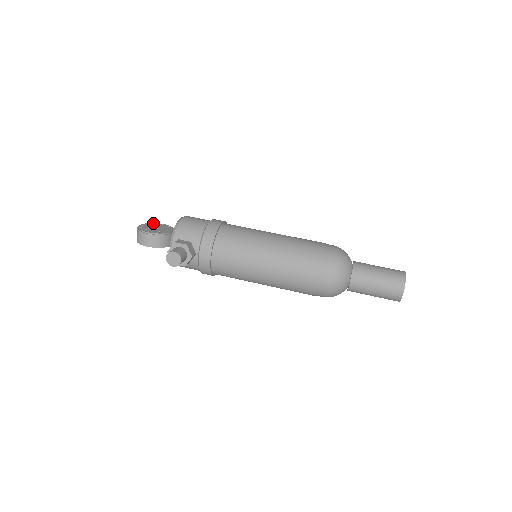
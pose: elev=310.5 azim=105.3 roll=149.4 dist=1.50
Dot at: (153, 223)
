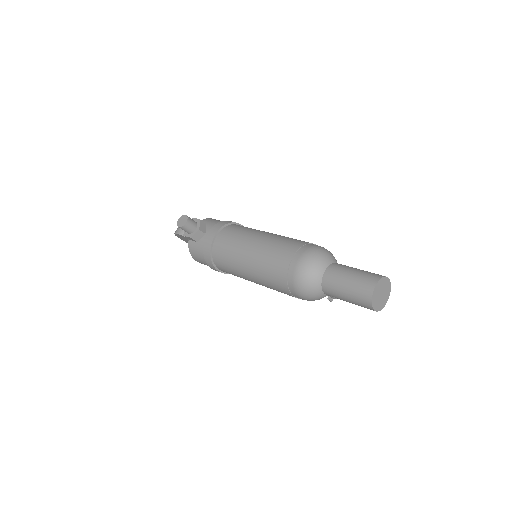
Dot at: occluded
